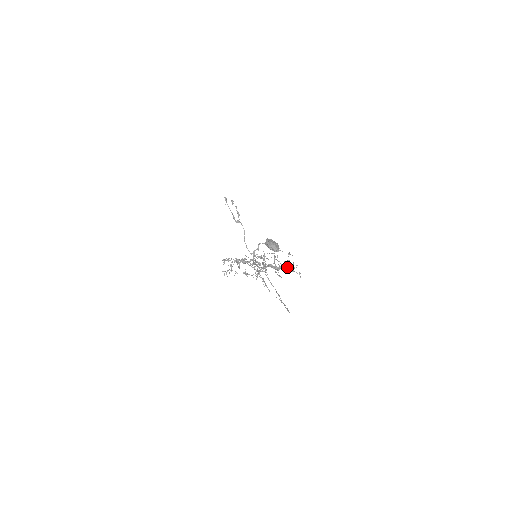
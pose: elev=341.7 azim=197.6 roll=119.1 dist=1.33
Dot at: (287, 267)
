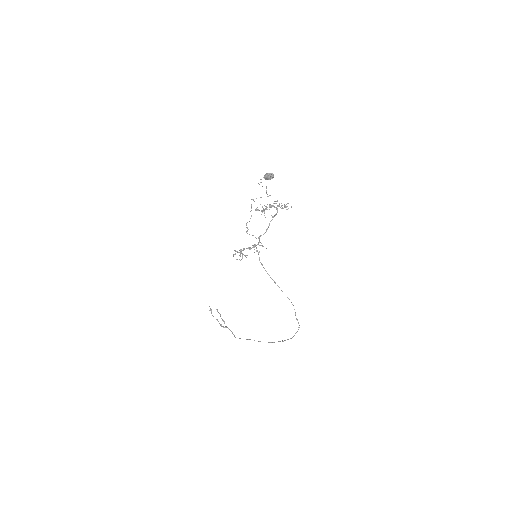
Dot at: occluded
